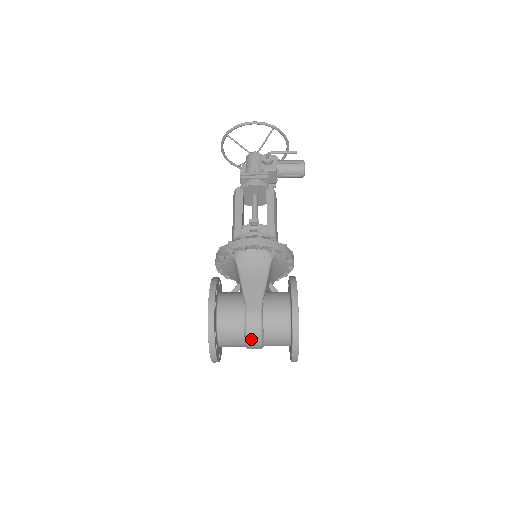
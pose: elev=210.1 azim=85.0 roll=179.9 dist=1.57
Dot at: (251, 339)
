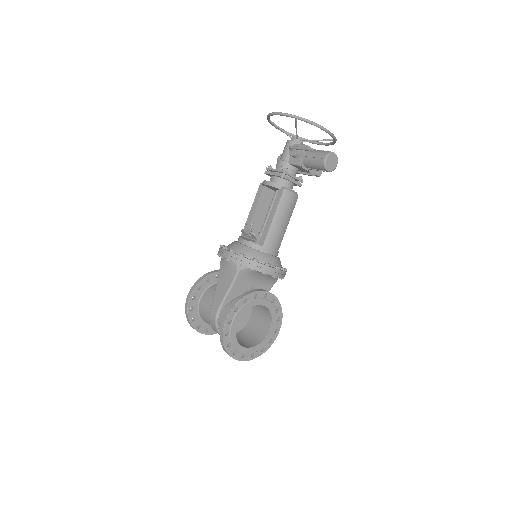
Dot at: (215, 331)
